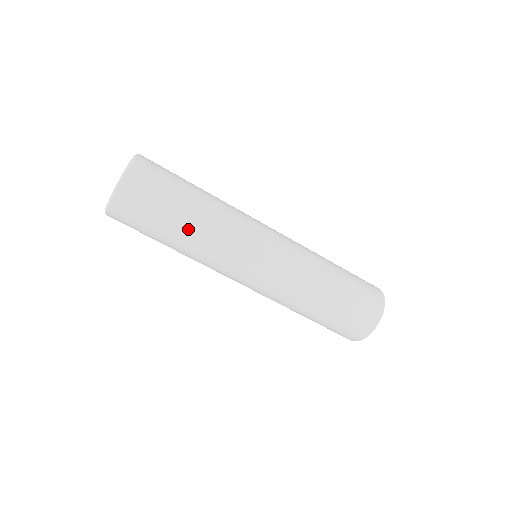
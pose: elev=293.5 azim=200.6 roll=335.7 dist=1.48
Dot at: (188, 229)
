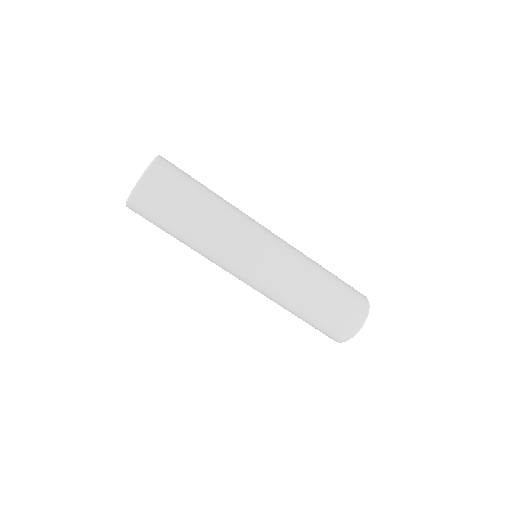
Dot at: (185, 242)
